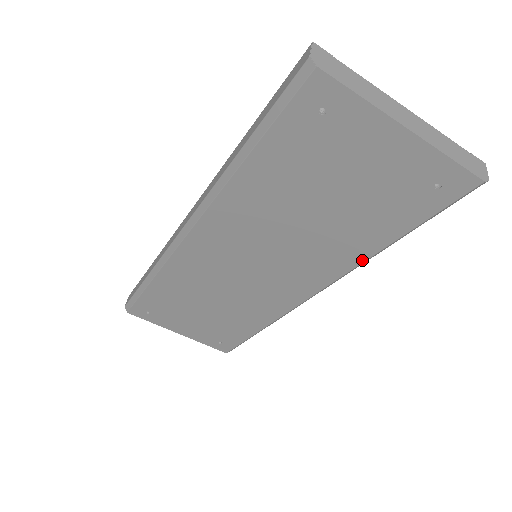
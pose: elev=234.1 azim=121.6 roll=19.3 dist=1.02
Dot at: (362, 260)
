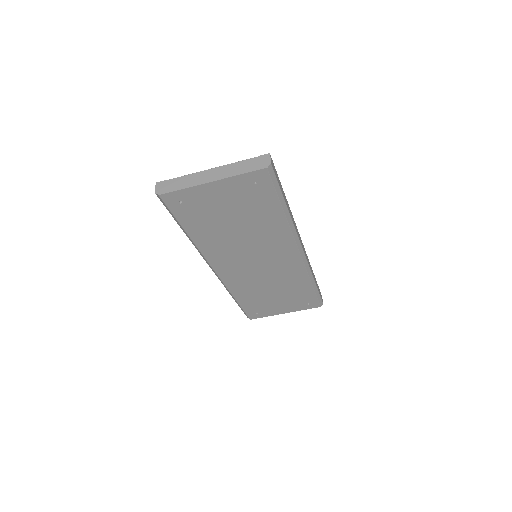
Dot at: (287, 226)
